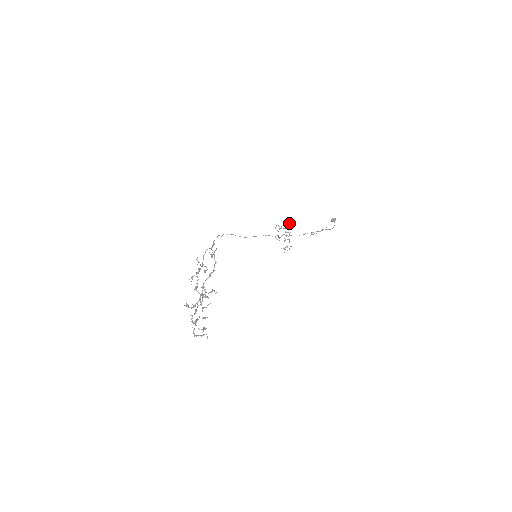
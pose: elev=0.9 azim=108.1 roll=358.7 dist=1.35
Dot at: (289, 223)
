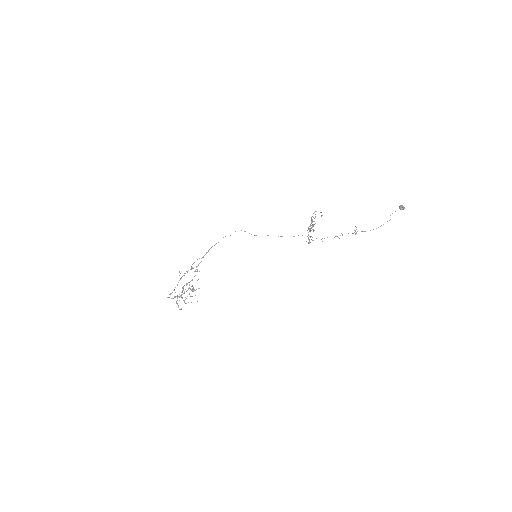
Dot at: (314, 224)
